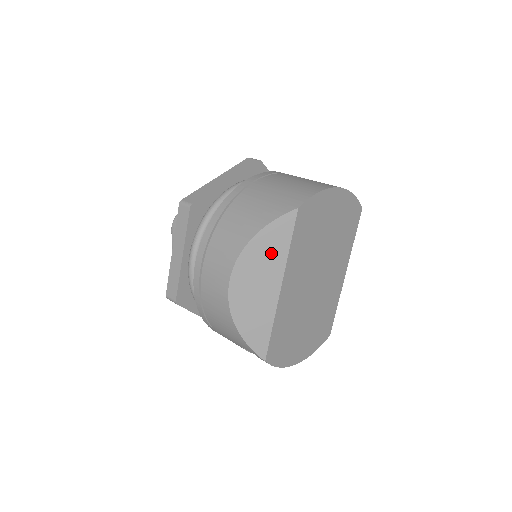
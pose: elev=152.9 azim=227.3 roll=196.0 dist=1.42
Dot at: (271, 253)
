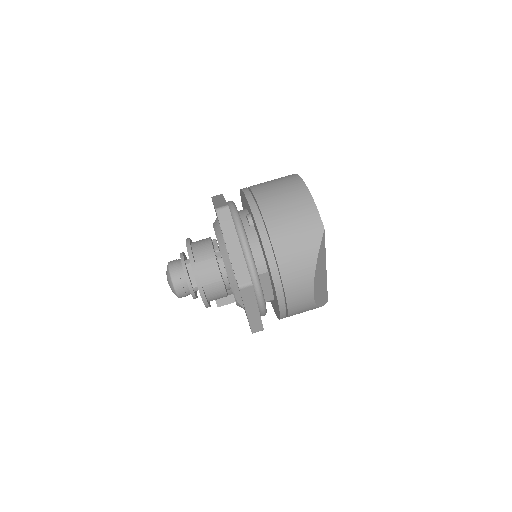
Dot at: (321, 262)
